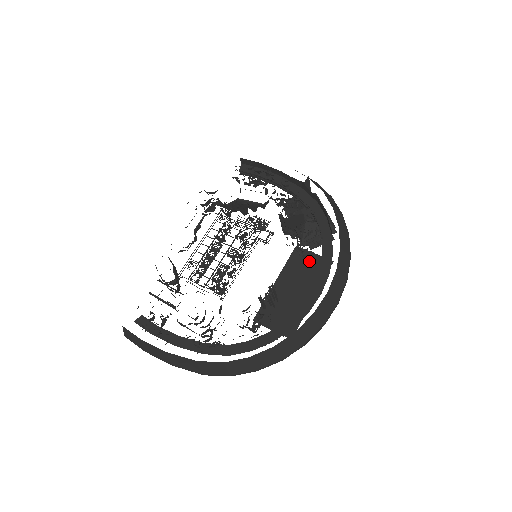
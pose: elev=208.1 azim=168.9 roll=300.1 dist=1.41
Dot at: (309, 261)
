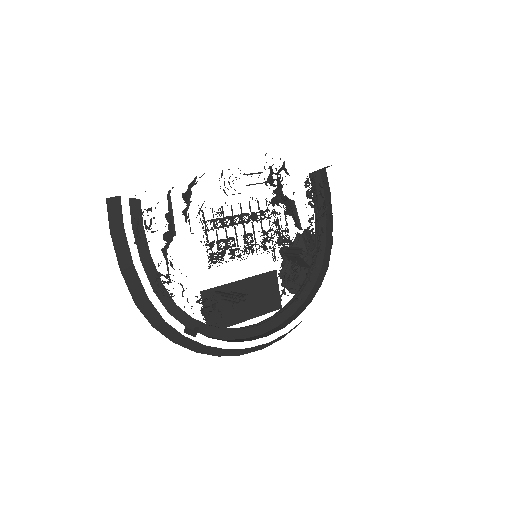
Dot at: (271, 291)
